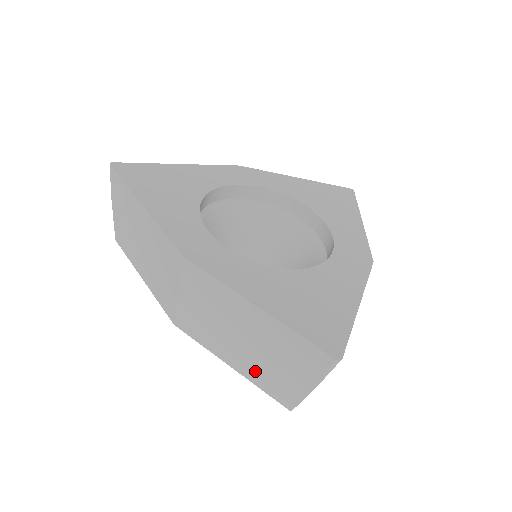
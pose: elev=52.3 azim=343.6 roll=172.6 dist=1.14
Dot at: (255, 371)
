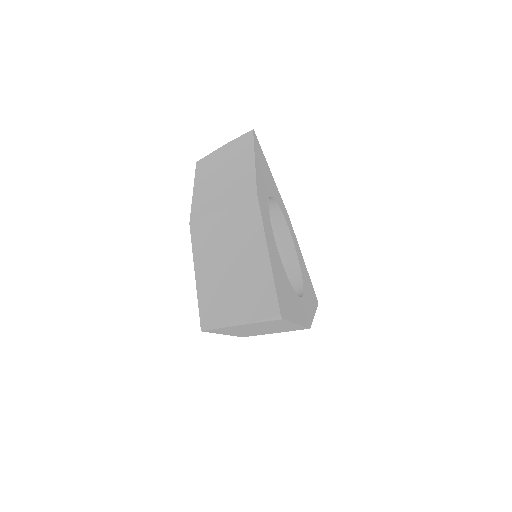
Dot at: (211, 288)
